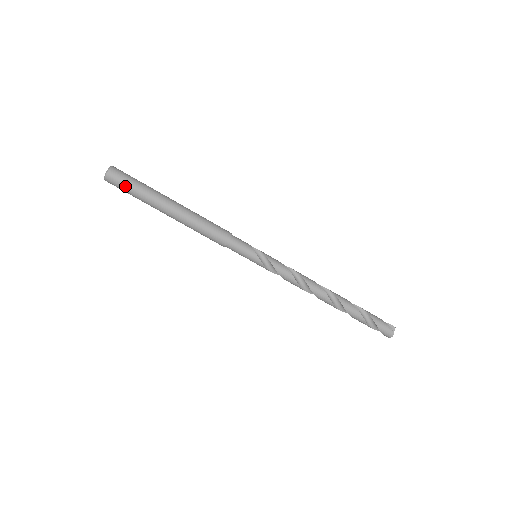
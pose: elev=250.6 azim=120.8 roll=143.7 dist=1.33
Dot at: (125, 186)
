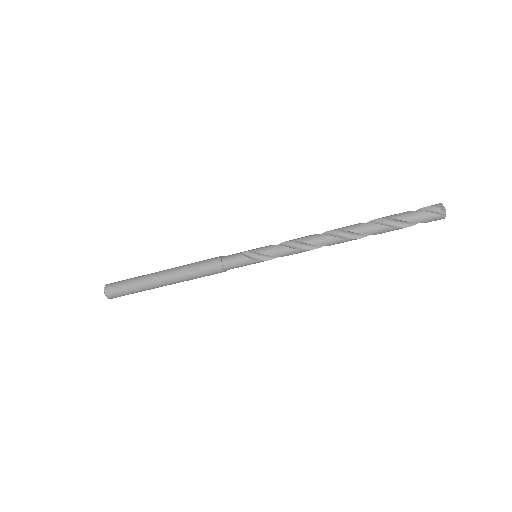
Dot at: (125, 294)
